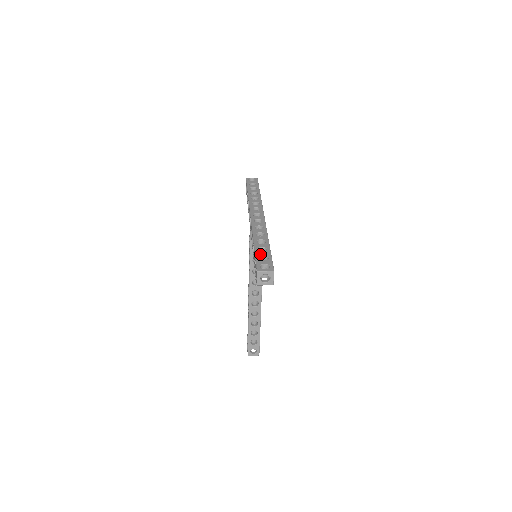
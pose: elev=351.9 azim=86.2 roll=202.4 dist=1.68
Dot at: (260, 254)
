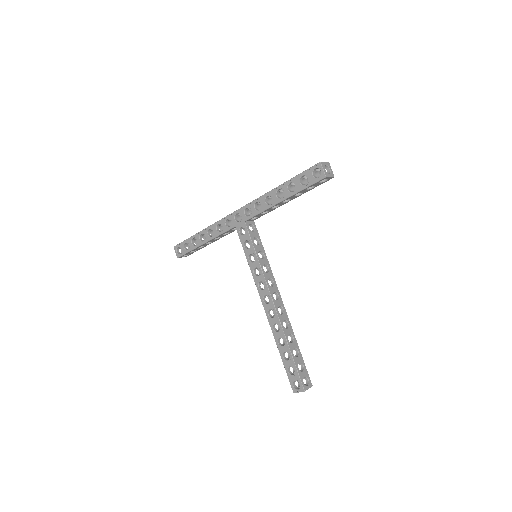
Dot at: (299, 175)
